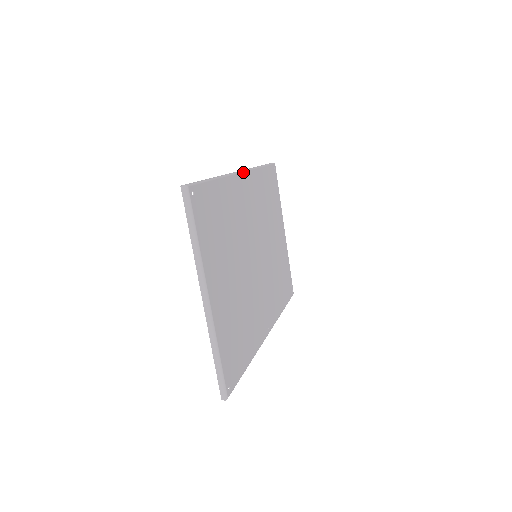
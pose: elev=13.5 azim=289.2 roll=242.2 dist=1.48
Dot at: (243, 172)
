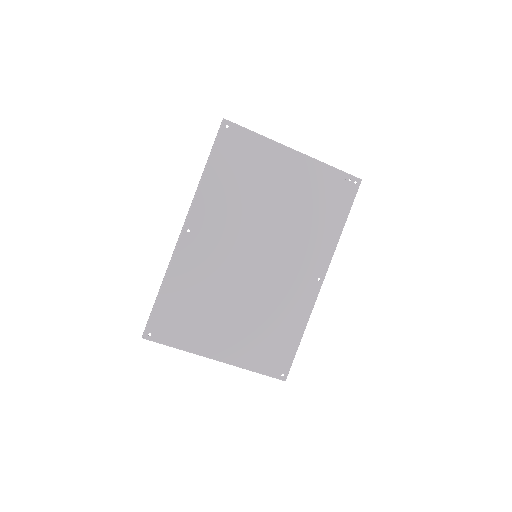
Dot at: (184, 229)
